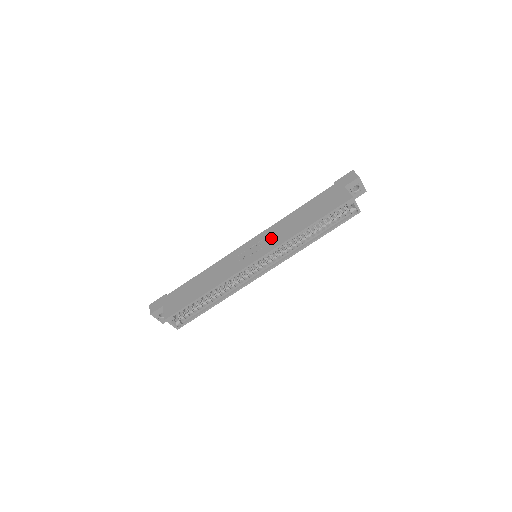
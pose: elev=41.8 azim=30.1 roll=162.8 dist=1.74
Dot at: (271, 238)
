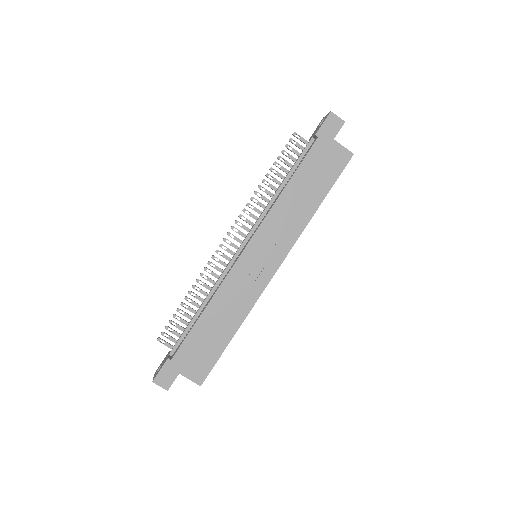
Dot at: (279, 234)
